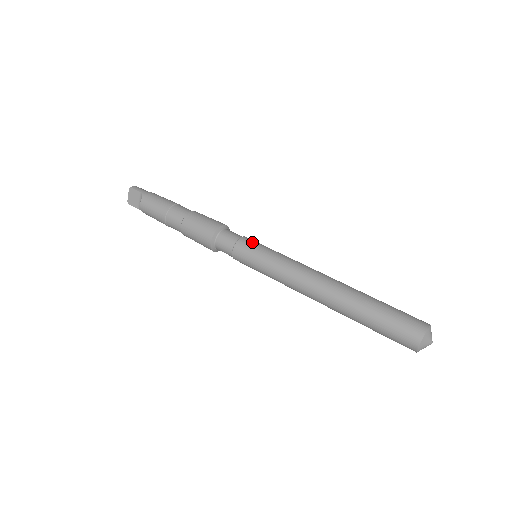
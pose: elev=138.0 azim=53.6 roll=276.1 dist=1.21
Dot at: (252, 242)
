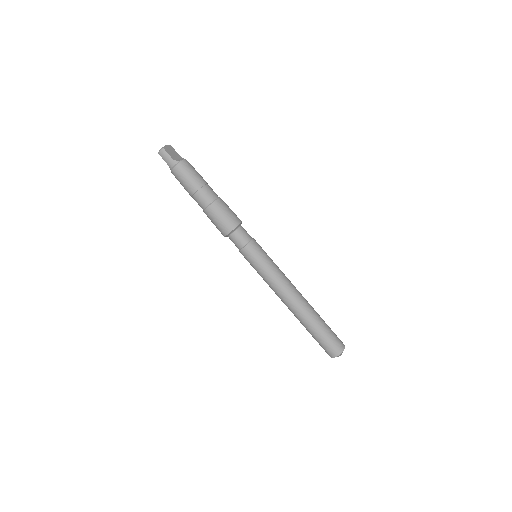
Dot at: (248, 257)
